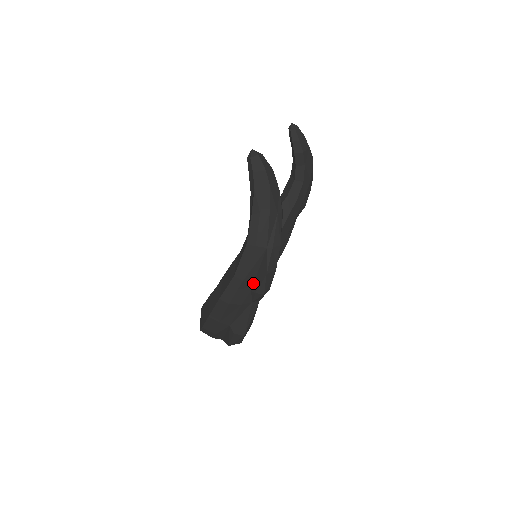
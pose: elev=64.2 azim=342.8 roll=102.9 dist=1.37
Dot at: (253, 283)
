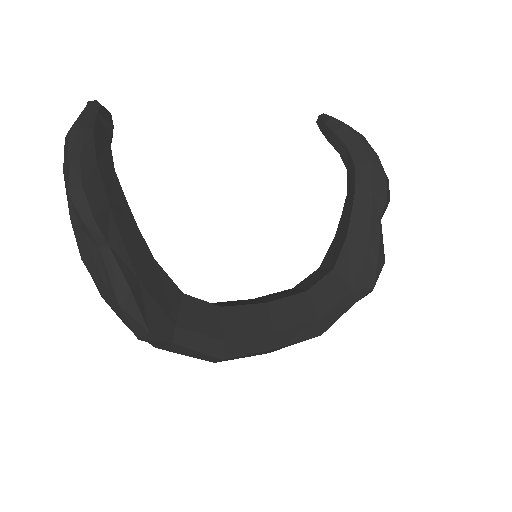
Dot at: occluded
